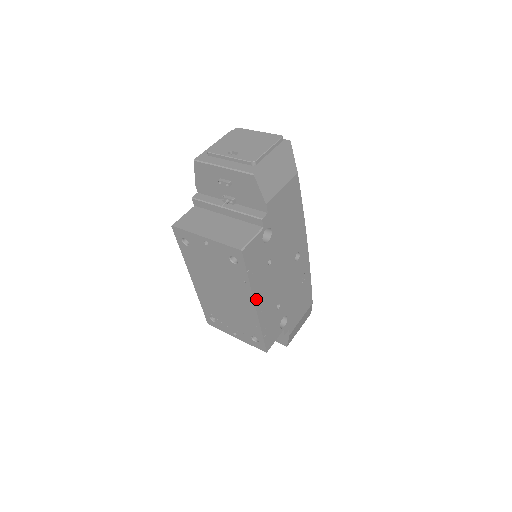
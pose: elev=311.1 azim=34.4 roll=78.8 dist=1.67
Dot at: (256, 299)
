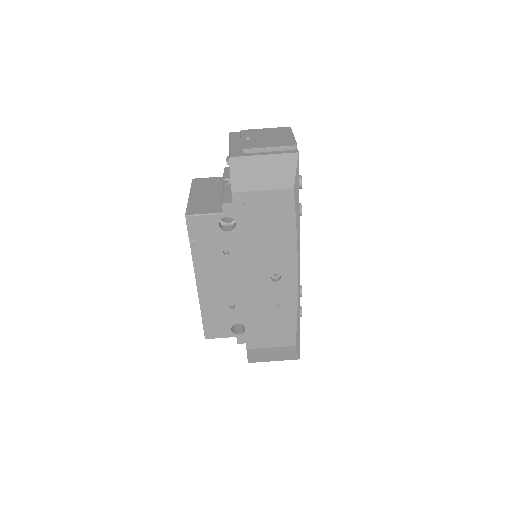
Dot at: (199, 276)
